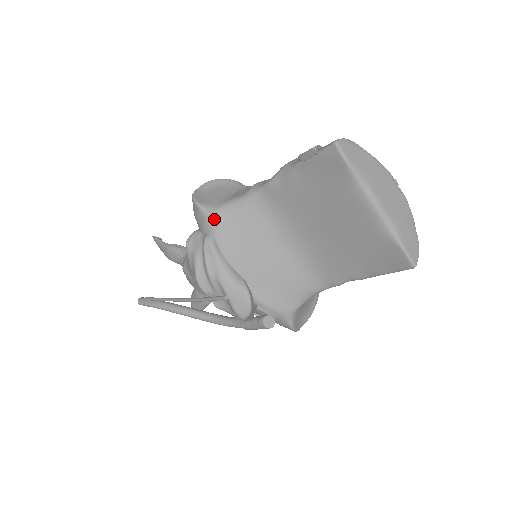
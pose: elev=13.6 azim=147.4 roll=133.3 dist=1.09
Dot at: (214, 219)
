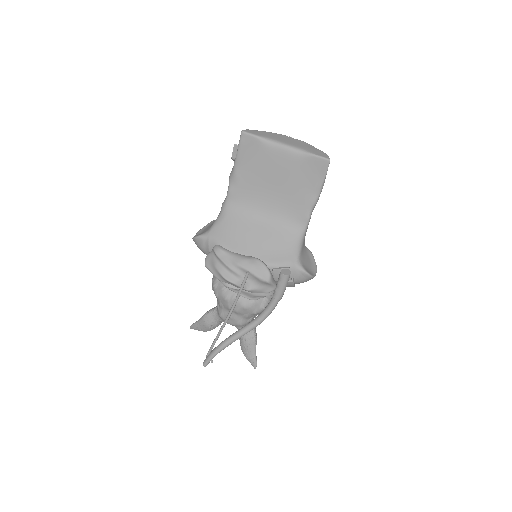
Dot at: (212, 235)
